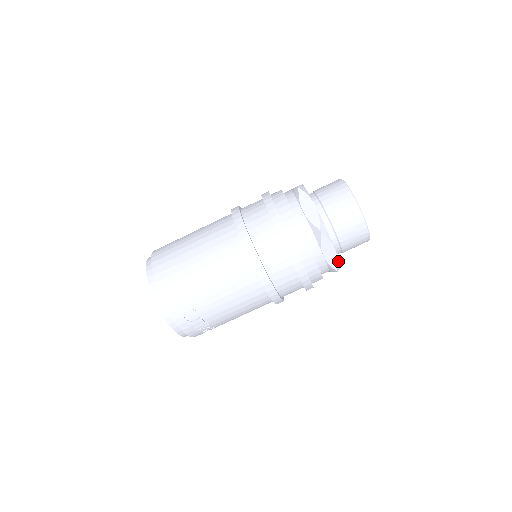
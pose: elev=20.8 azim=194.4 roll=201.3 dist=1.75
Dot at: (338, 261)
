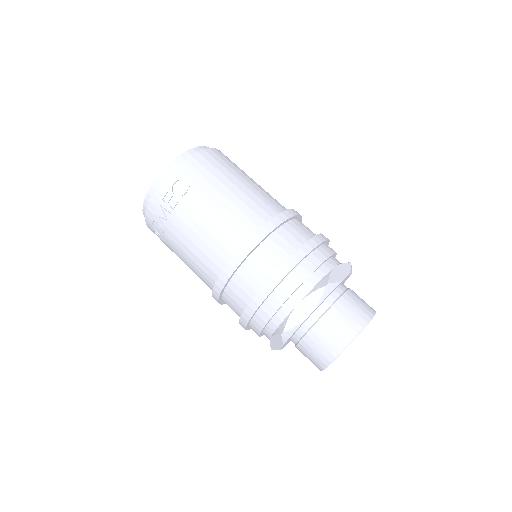
Dot at: (296, 328)
